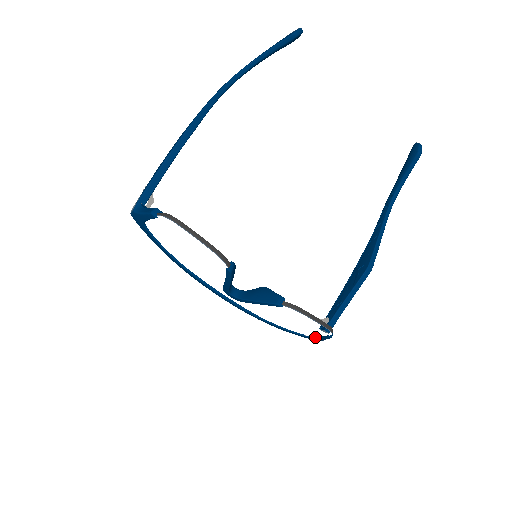
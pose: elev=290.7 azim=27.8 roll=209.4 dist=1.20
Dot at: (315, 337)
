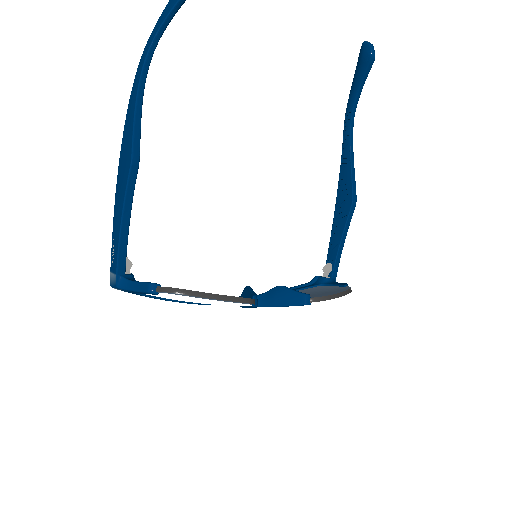
Dot at: occluded
